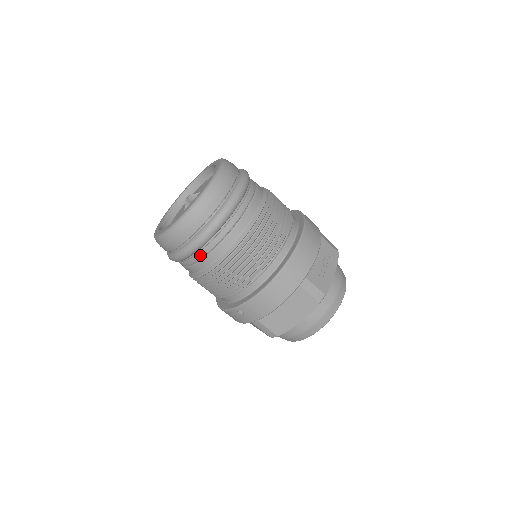
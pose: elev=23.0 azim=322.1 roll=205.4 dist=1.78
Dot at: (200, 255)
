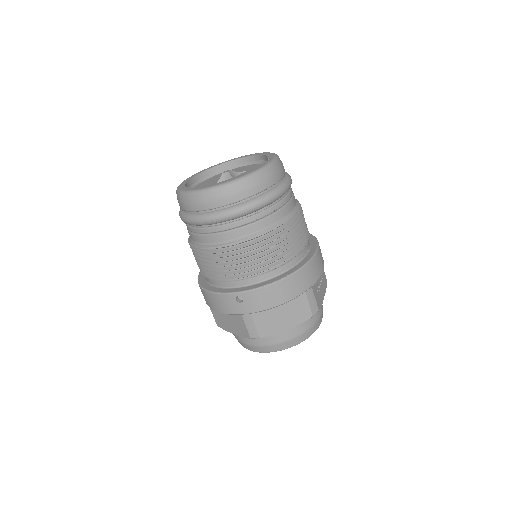
Dot at: (233, 225)
